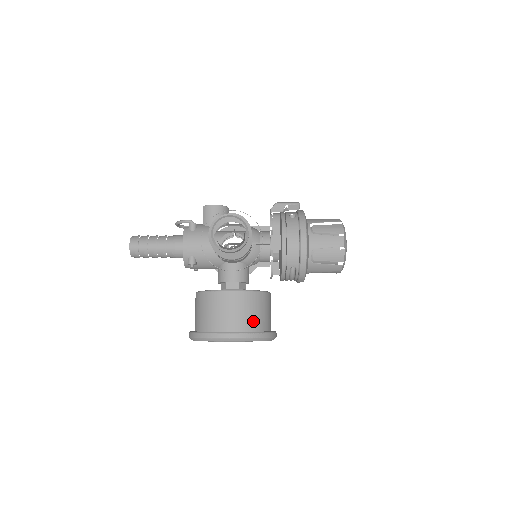
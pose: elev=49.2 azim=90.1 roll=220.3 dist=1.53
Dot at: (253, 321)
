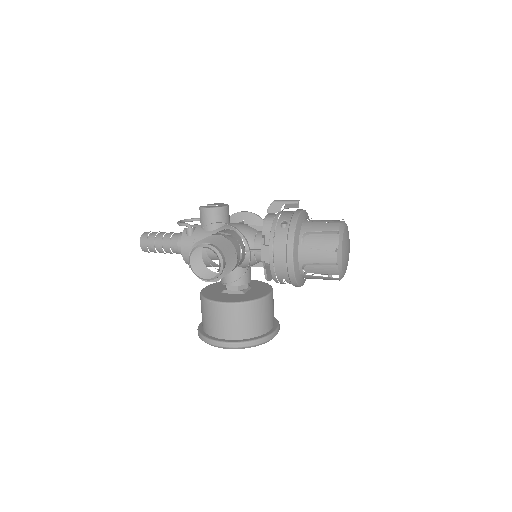
Dot at: (245, 330)
